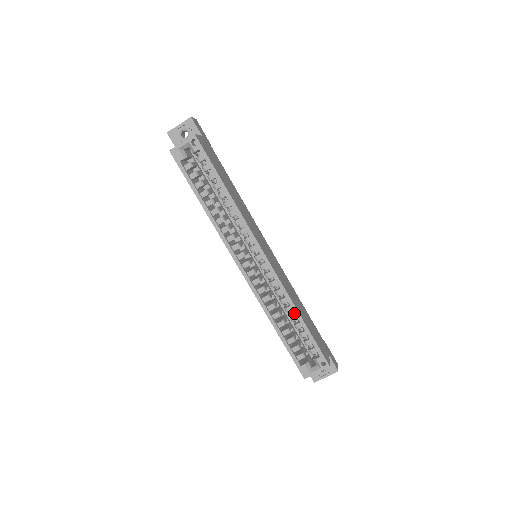
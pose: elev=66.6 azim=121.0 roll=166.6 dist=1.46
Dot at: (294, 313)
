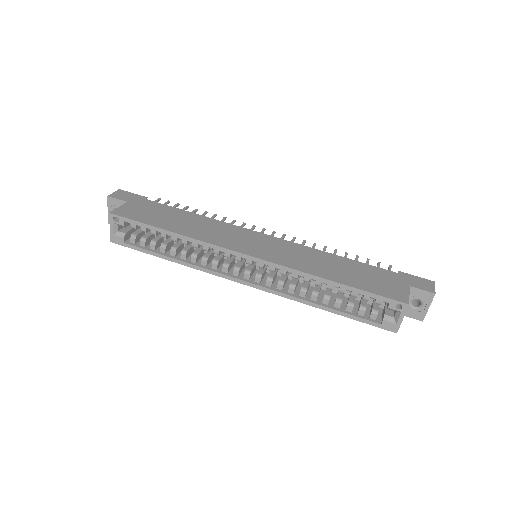
Dot at: occluded
